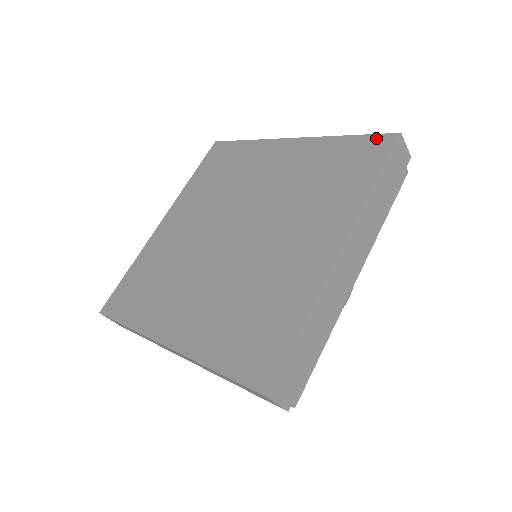
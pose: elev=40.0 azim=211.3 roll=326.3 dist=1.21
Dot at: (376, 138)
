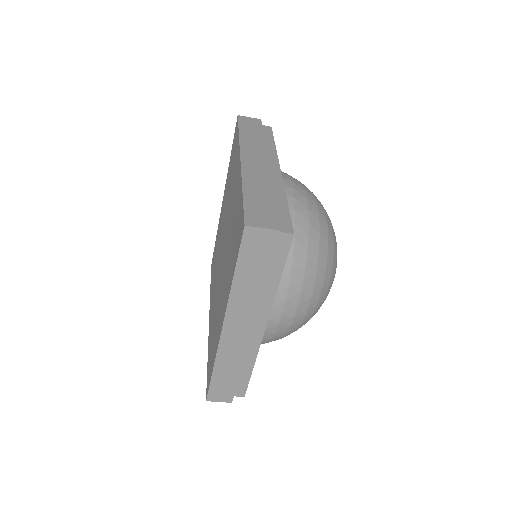
Dot at: (242, 217)
